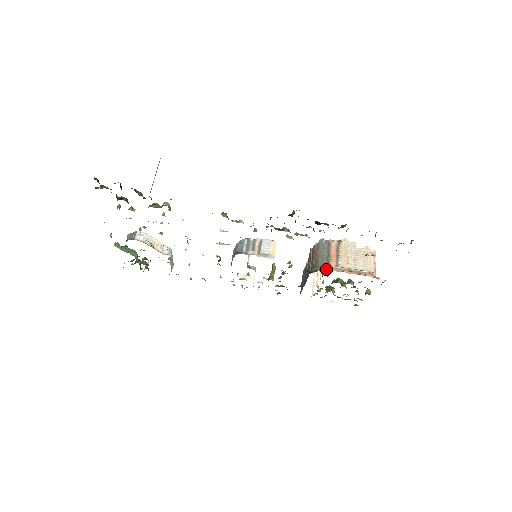
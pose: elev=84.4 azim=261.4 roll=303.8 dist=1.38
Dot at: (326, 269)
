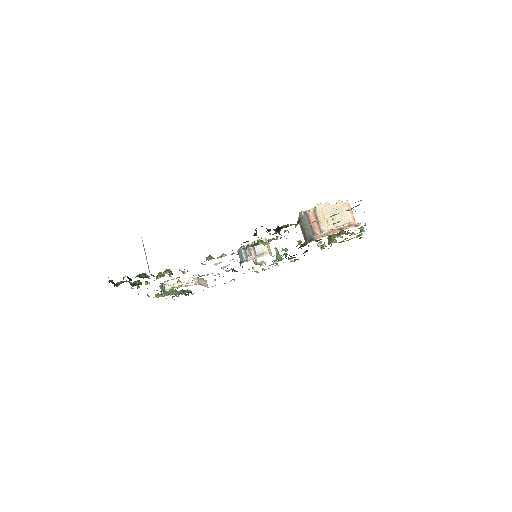
Dot at: (313, 240)
